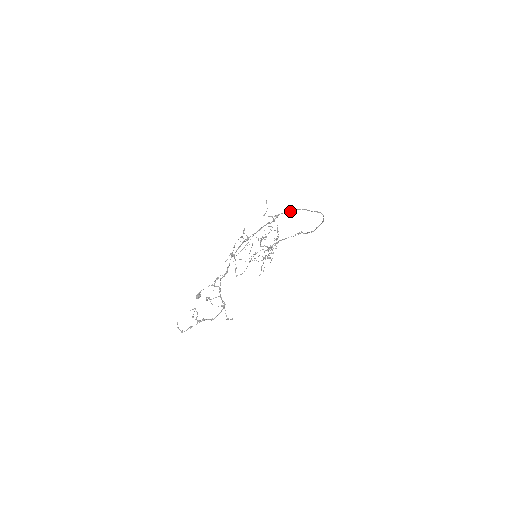
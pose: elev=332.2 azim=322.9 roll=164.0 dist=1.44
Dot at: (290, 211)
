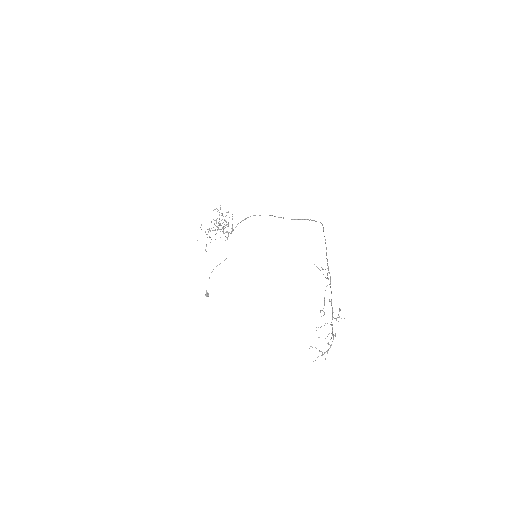
Dot at: (326, 255)
